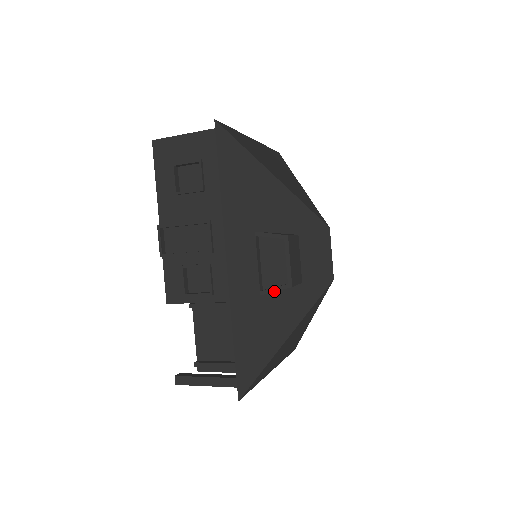
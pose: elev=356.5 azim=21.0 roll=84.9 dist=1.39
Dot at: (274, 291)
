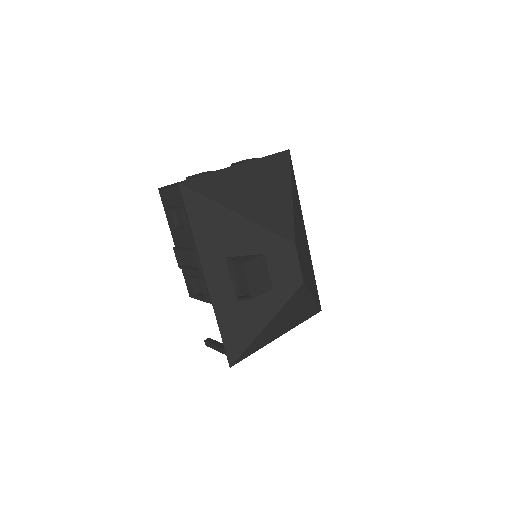
Dot at: occluded
